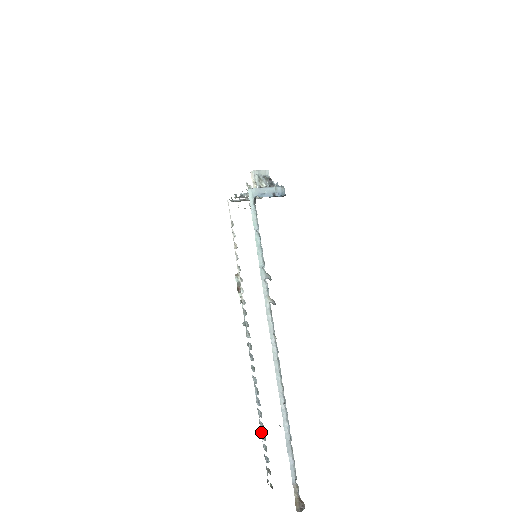
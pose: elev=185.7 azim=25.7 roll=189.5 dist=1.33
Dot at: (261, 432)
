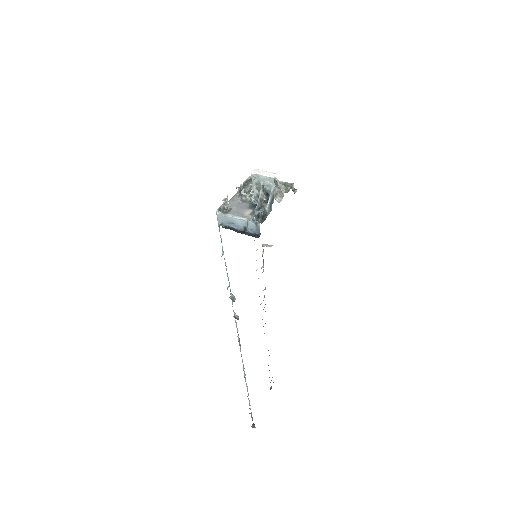
Dot at: occluded
